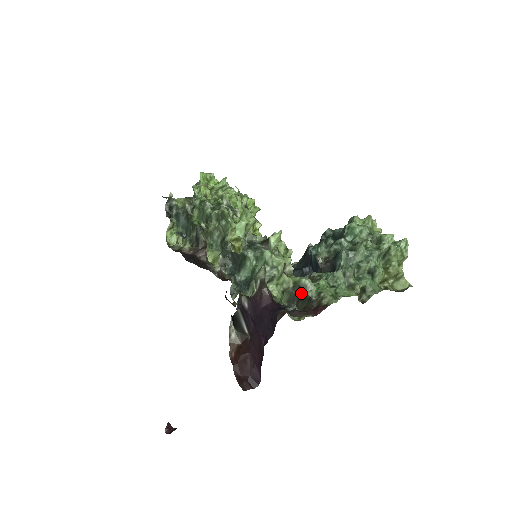
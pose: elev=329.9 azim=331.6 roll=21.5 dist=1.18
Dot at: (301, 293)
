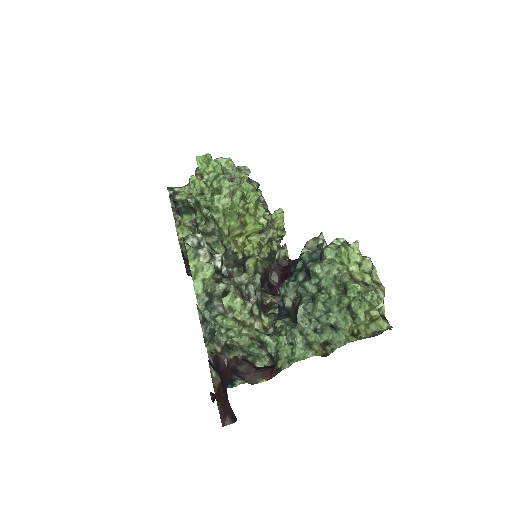
Dot at: (264, 345)
